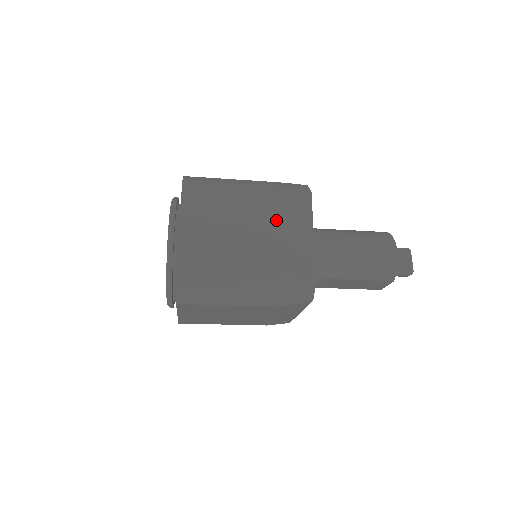
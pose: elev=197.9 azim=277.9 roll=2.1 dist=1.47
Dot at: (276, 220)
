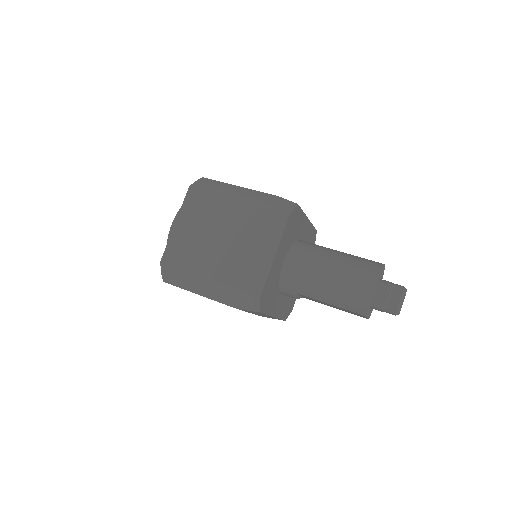
Dot at: (249, 233)
